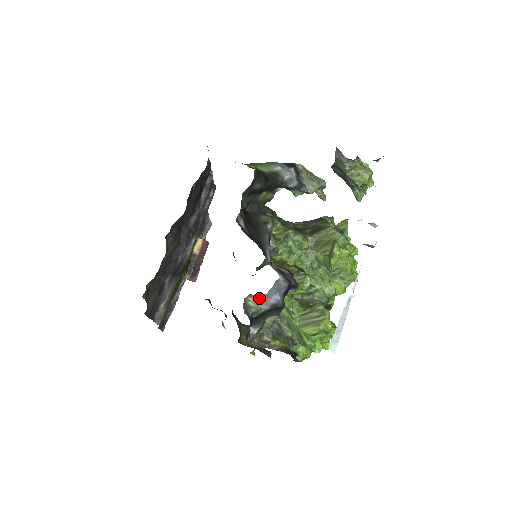
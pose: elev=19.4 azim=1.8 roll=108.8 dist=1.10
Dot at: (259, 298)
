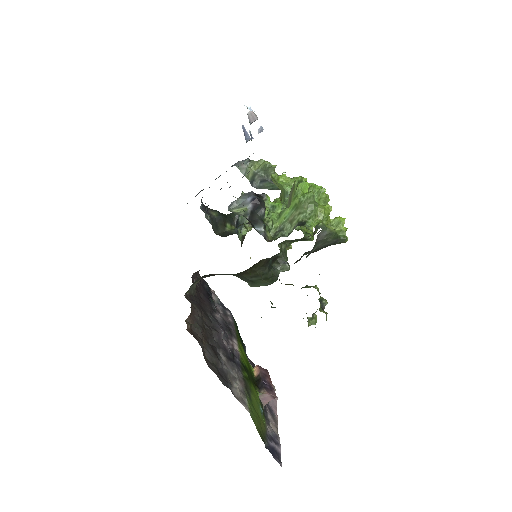
Dot at: (239, 206)
